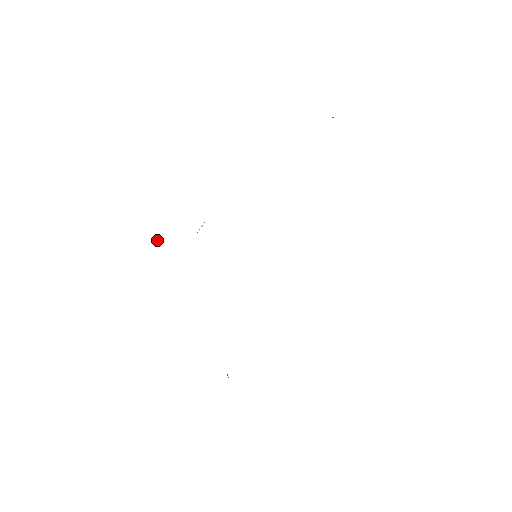
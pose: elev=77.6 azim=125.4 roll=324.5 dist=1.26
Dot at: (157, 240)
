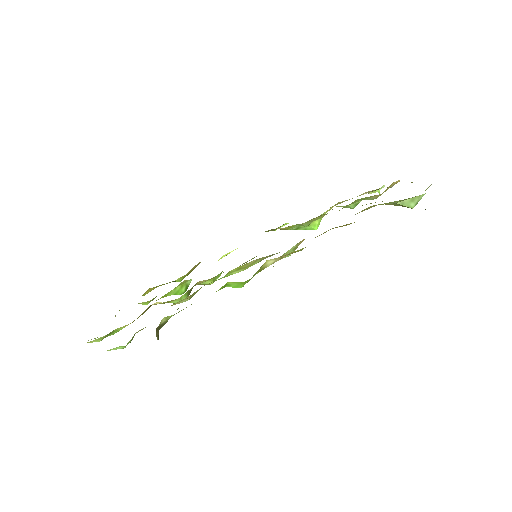
Dot at: occluded
